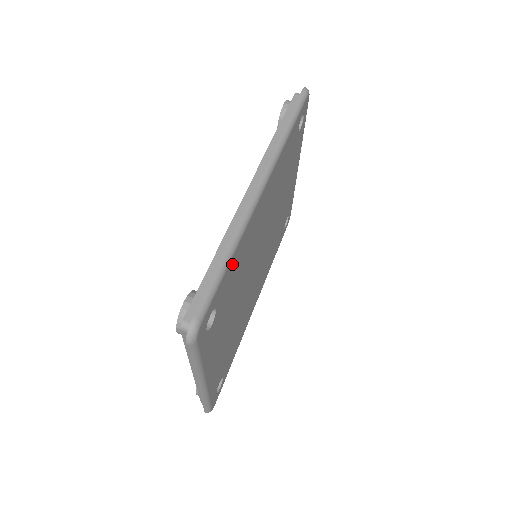
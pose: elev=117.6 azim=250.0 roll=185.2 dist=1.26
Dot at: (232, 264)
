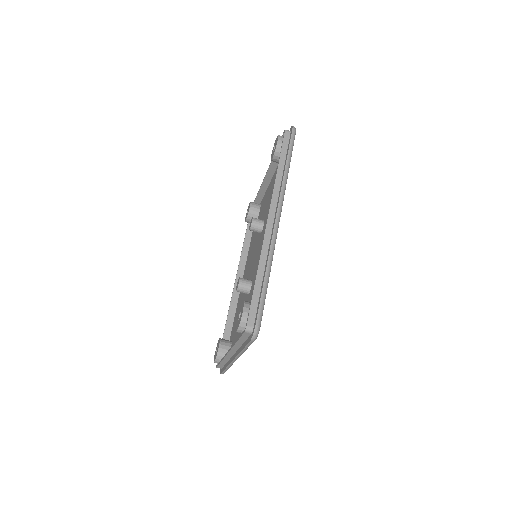
Dot at: occluded
